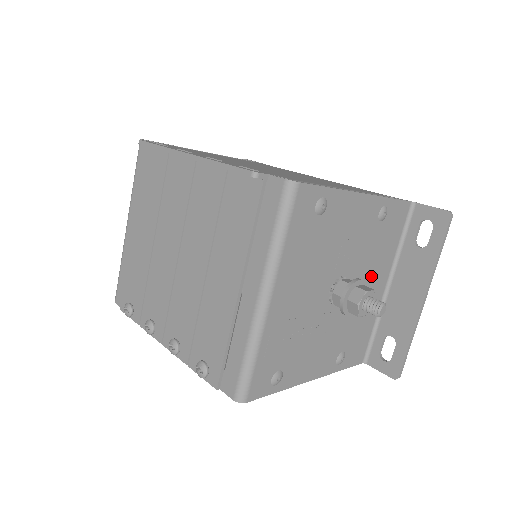
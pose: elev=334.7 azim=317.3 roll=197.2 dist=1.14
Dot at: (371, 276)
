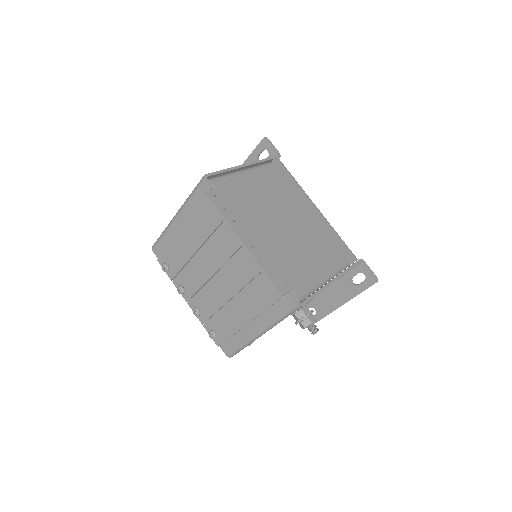
Dot at: occluded
